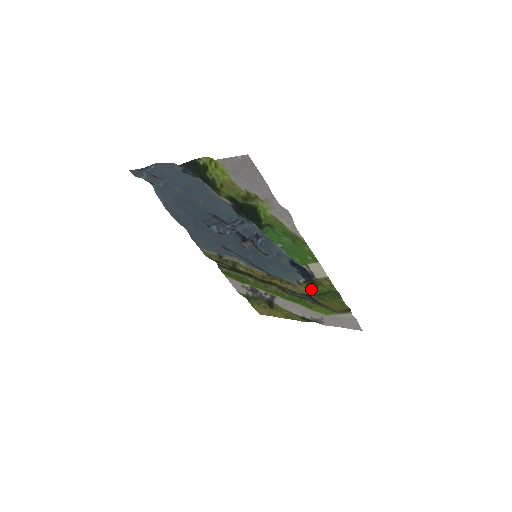
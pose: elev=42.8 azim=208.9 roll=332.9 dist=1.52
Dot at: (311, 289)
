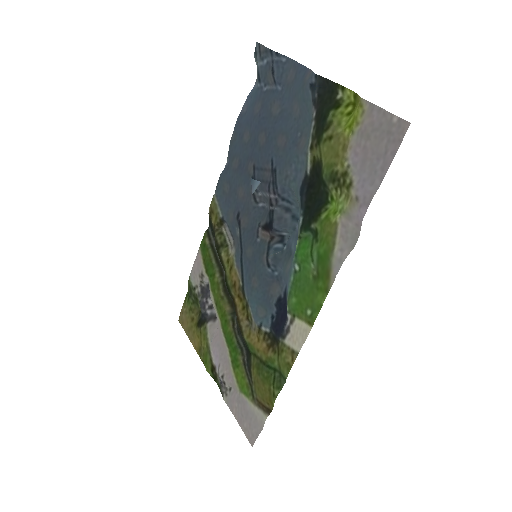
Dot at: (262, 347)
